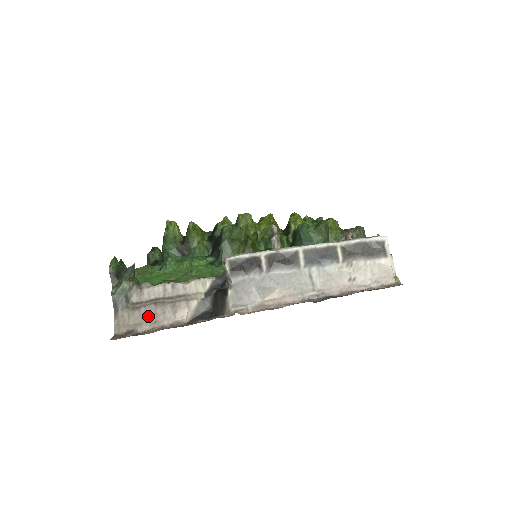
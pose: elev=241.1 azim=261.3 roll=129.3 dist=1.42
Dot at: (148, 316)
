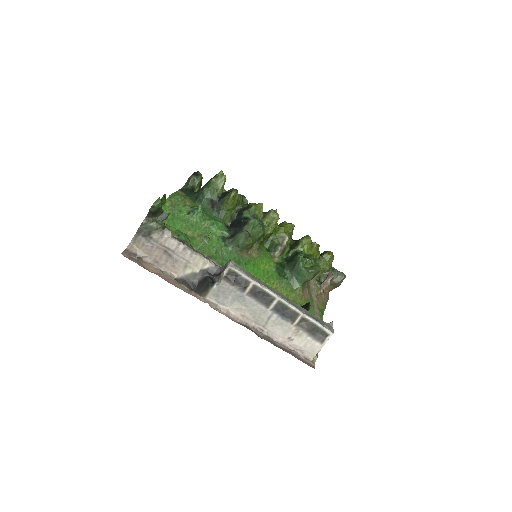
Dot at: (155, 255)
